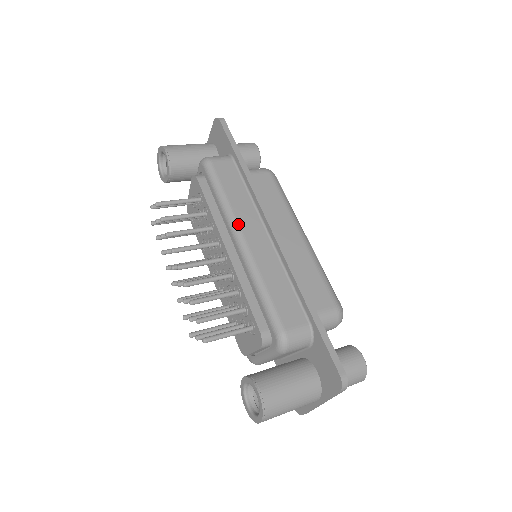
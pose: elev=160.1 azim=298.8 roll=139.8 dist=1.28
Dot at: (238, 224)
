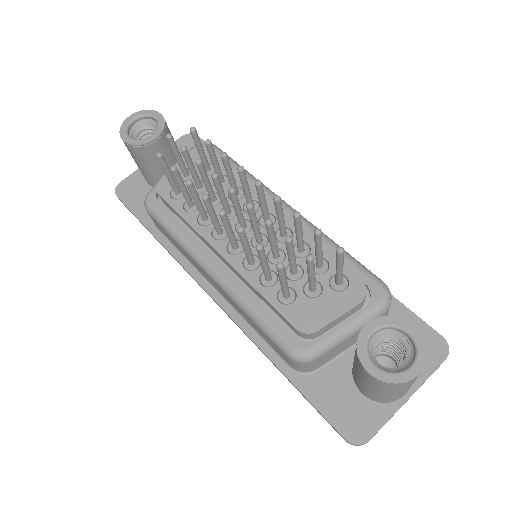
Dot at: occluded
